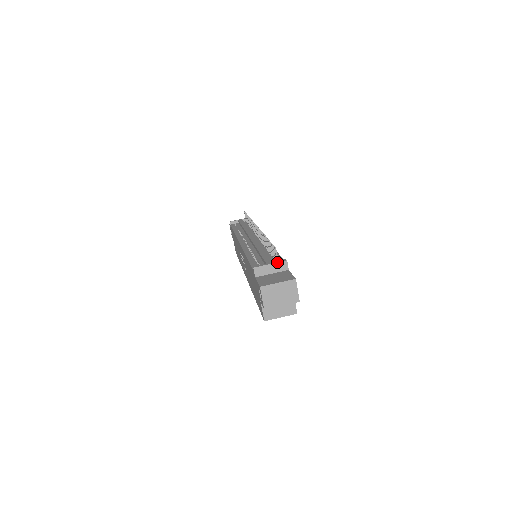
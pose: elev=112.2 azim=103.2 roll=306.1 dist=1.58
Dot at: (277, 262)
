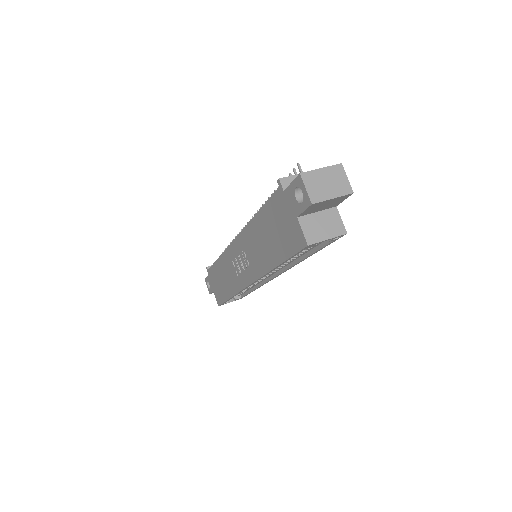
Dot at: occluded
